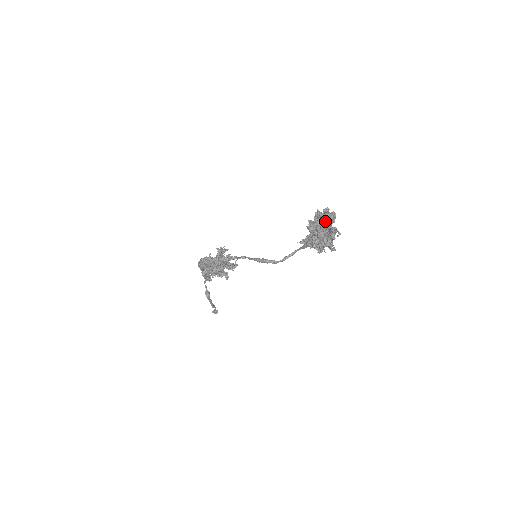
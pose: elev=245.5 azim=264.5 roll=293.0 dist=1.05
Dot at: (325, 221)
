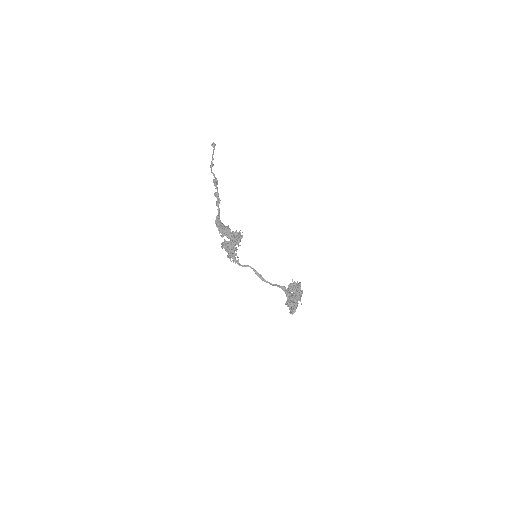
Dot at: (296, 301)
